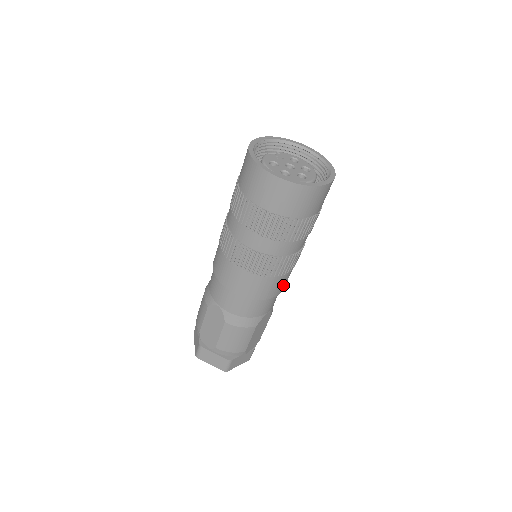
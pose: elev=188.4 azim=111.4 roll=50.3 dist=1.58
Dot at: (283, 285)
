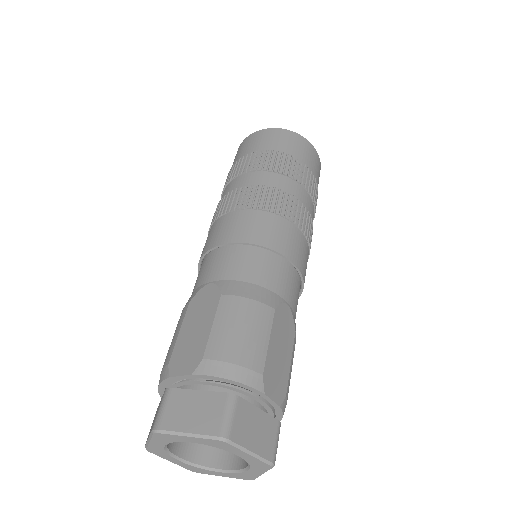
Dot at: (301, 258)
